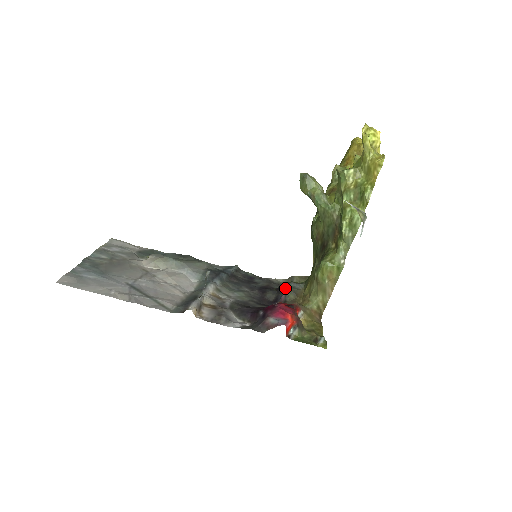
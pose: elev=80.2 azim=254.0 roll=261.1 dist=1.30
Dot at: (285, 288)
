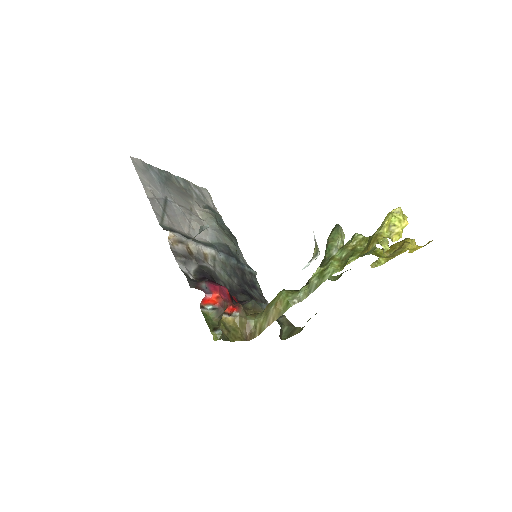
Dot at: occluded
